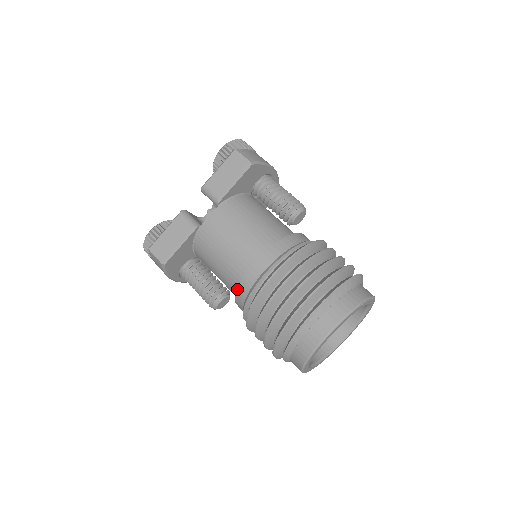
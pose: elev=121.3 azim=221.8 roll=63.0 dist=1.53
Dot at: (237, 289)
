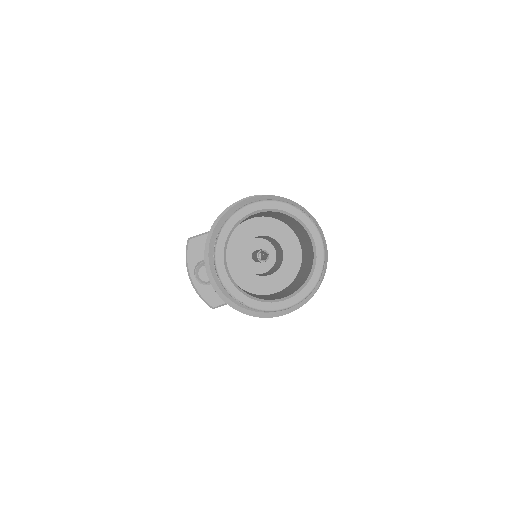
Dot at: occluded
